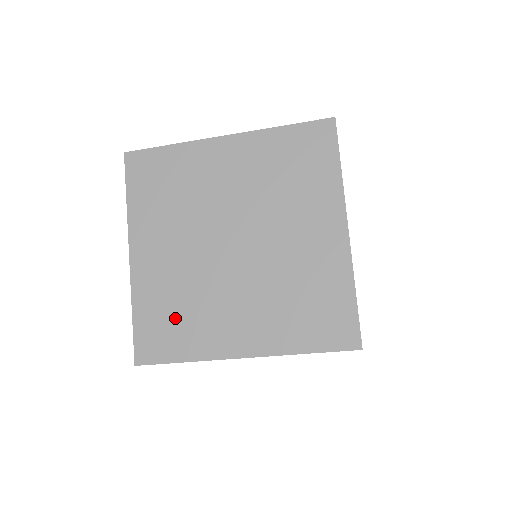
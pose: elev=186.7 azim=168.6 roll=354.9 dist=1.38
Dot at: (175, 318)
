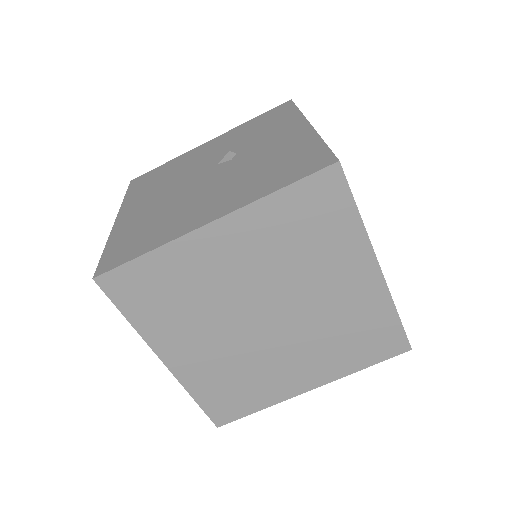
Dot at: (237, 388)
